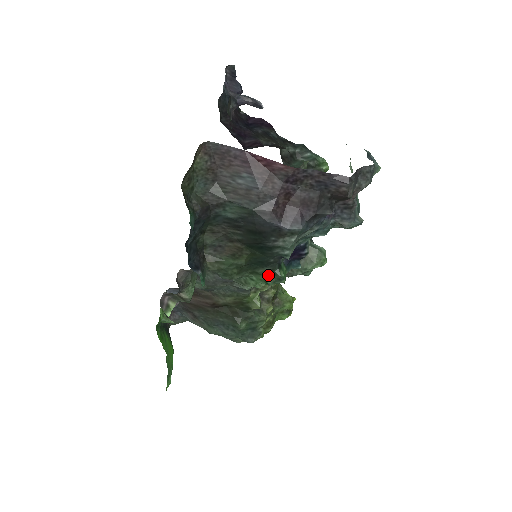
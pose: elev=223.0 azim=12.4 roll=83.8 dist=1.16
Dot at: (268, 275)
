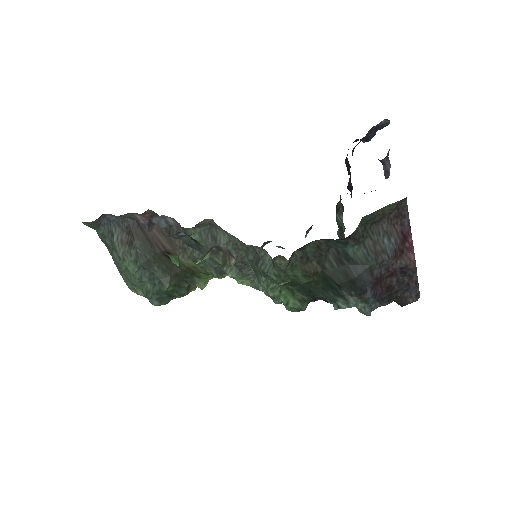
Dot at: (297, 300)
